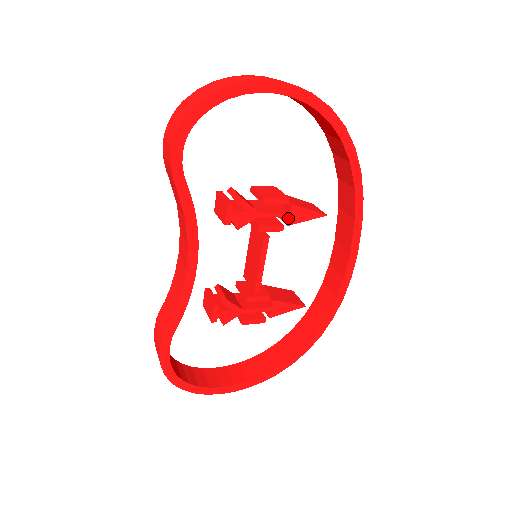
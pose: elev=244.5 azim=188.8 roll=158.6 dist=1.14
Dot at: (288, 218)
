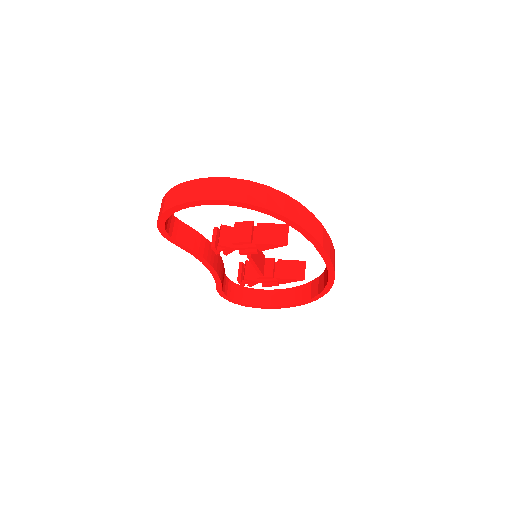
Dot at: (258, 248)
